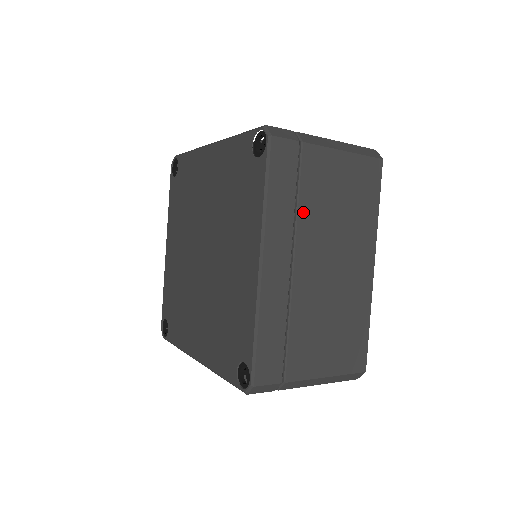
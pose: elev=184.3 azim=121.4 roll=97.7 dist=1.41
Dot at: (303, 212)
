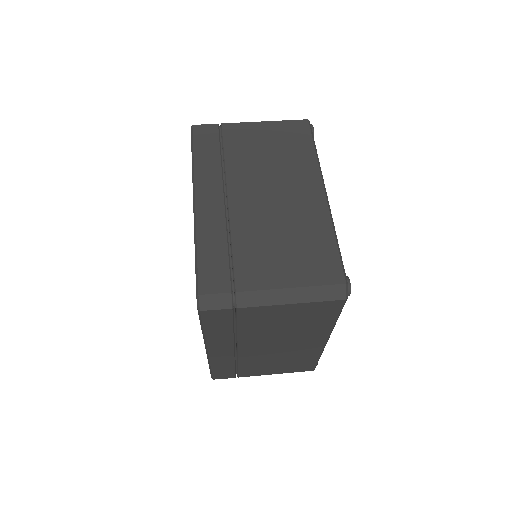
Dot at: (243, 333)
